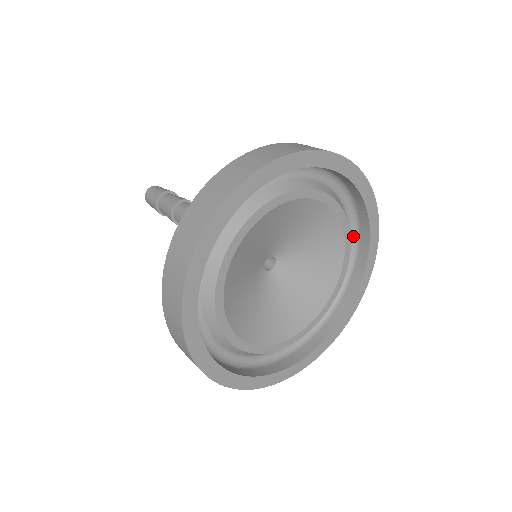
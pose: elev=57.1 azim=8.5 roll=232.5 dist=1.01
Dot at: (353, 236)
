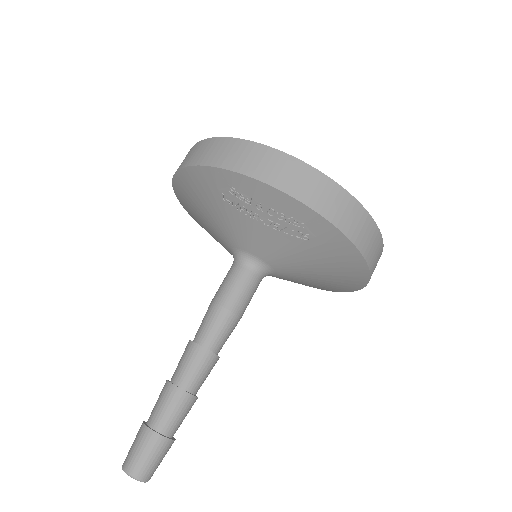
Dot at: occluded
